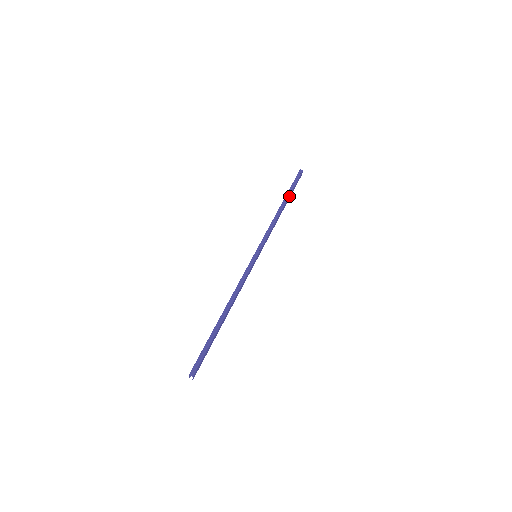
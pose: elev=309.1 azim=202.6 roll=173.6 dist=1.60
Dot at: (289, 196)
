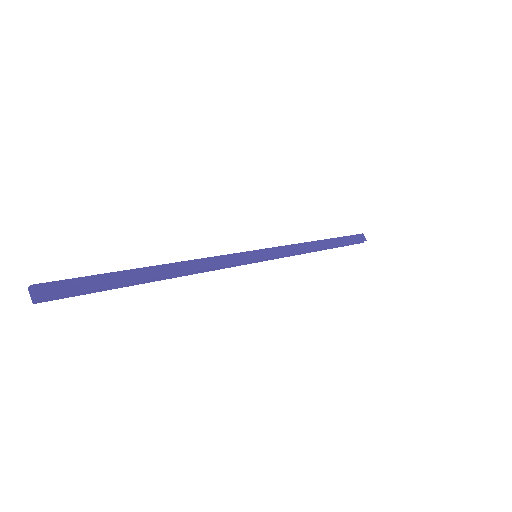
Dot at: (335, 240)
